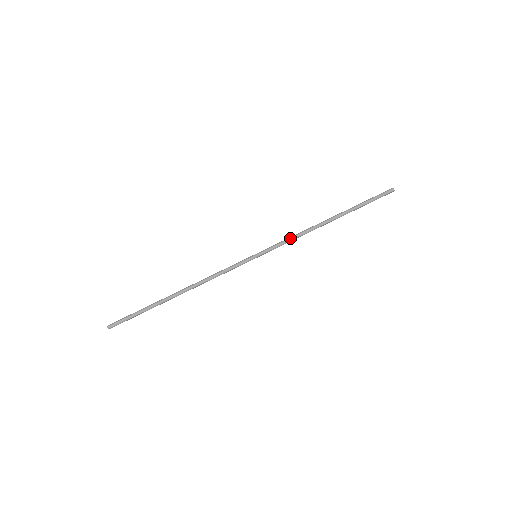
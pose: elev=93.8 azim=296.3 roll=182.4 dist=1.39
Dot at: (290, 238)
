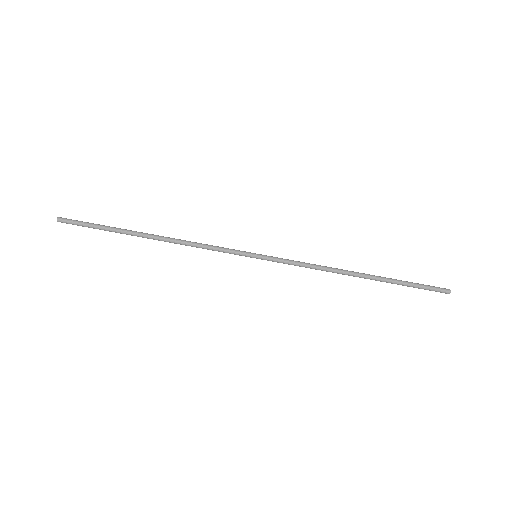
Dot at: (304, 265)
